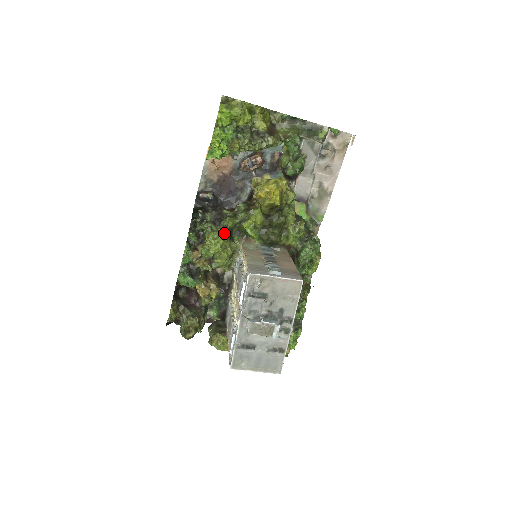
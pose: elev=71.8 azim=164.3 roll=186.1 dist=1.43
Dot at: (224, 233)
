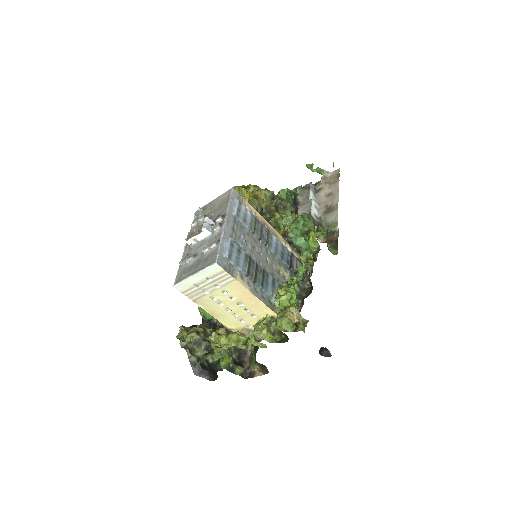
Dot at: occluded
